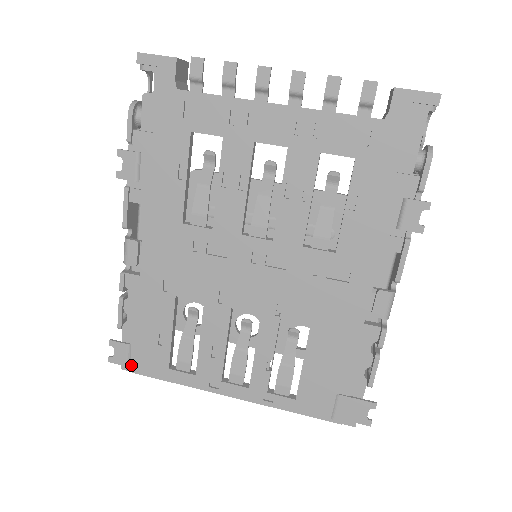
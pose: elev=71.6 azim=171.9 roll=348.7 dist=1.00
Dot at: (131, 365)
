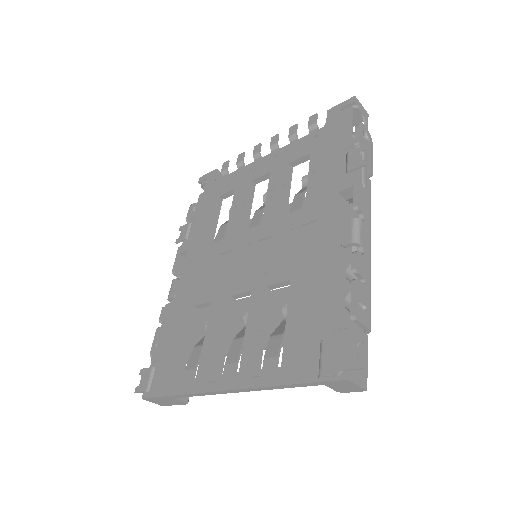
Dot at: (150, 390)
